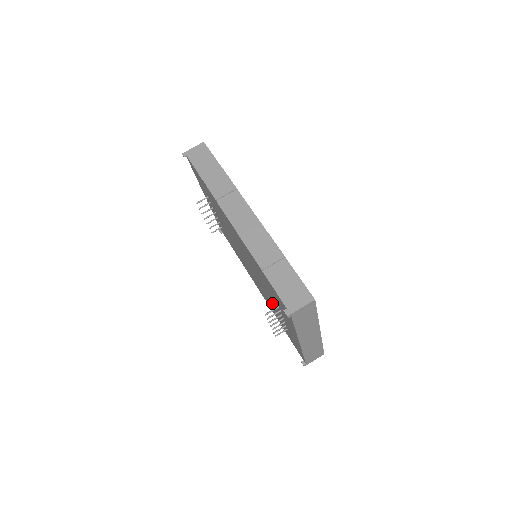
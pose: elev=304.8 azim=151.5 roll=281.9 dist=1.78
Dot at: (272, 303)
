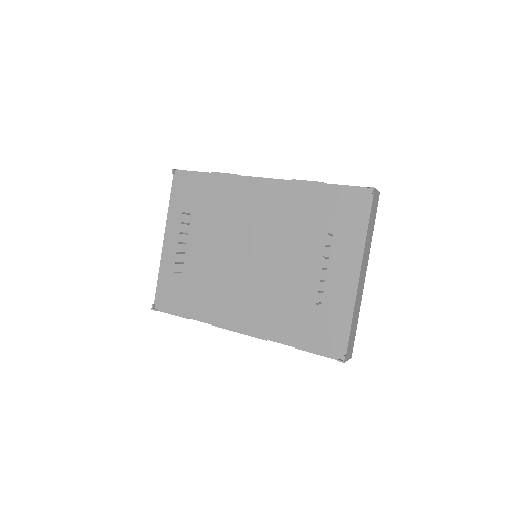
Dot at: (296, 280)
